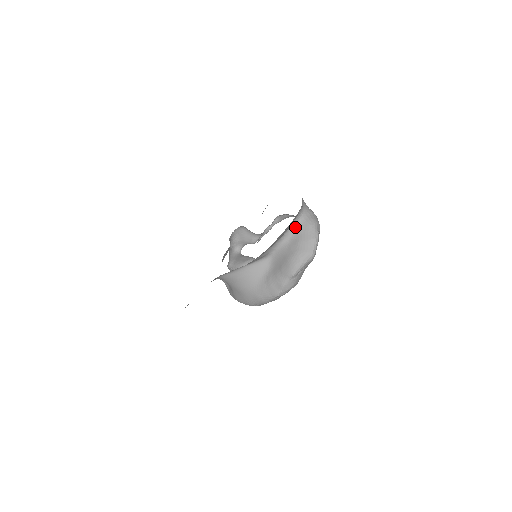
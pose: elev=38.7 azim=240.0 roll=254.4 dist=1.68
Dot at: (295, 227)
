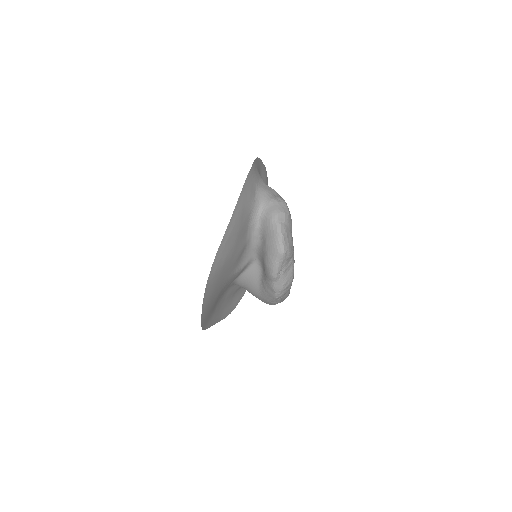
Dot at: (259, 226)
